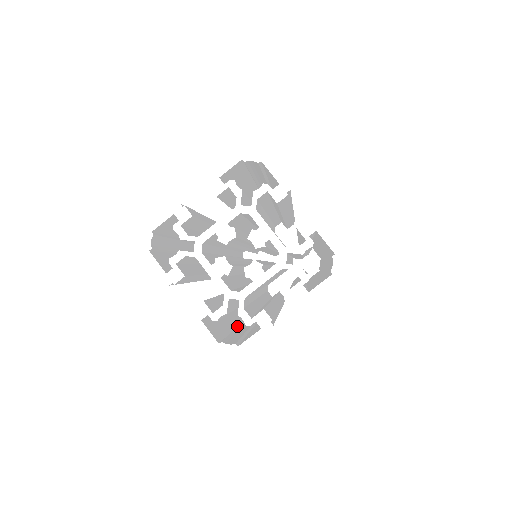
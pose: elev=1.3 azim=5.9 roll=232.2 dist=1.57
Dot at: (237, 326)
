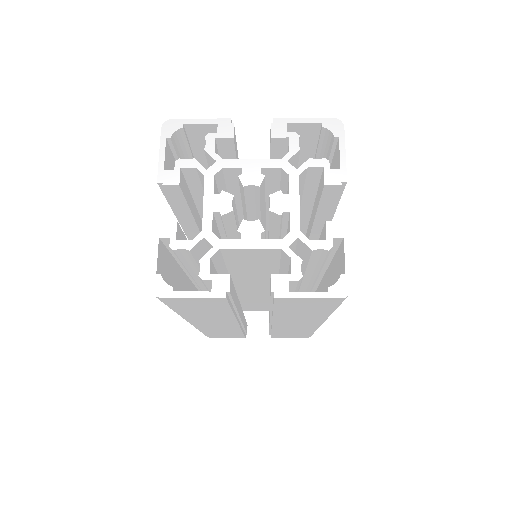
Dot at: occluded
